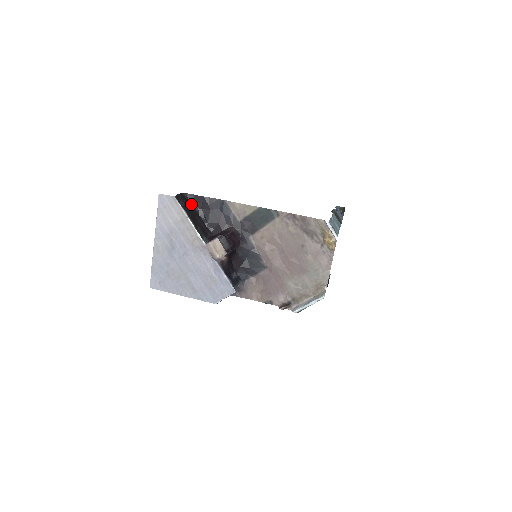
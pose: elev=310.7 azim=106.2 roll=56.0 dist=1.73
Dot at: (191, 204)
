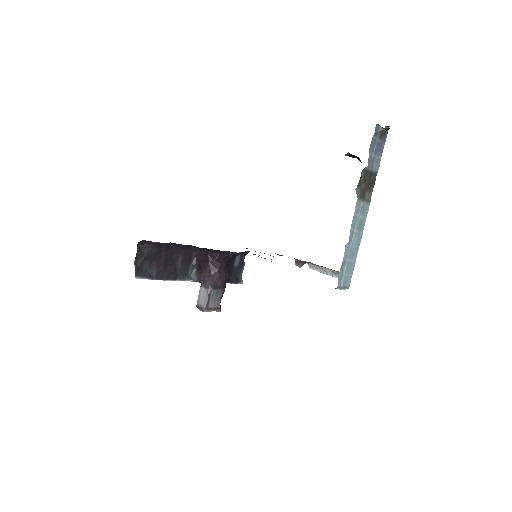
Dot at: (156, 245)
